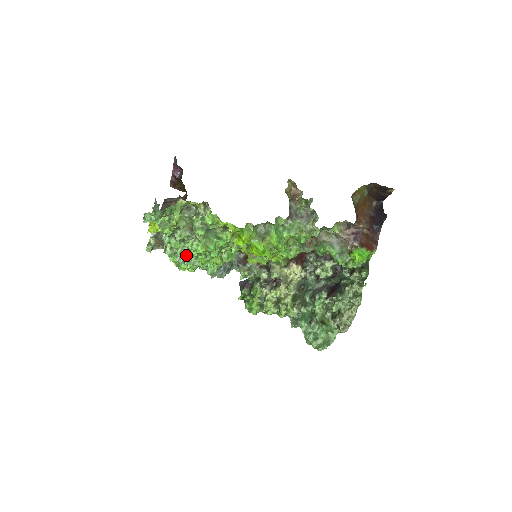
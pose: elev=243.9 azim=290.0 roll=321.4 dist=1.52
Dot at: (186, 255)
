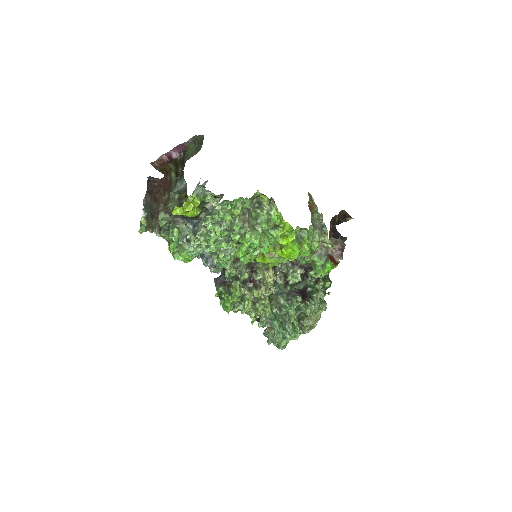
Dot at: (222, 246)
